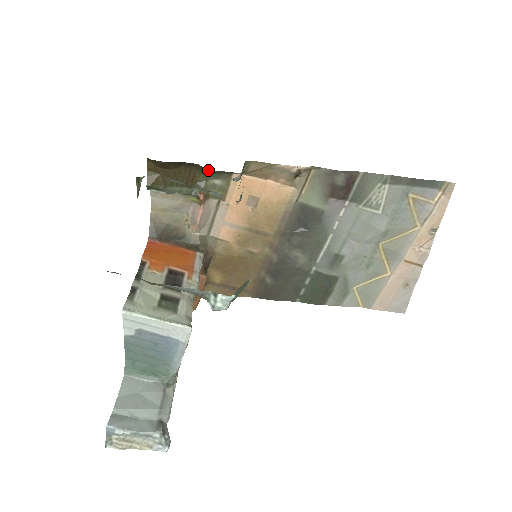
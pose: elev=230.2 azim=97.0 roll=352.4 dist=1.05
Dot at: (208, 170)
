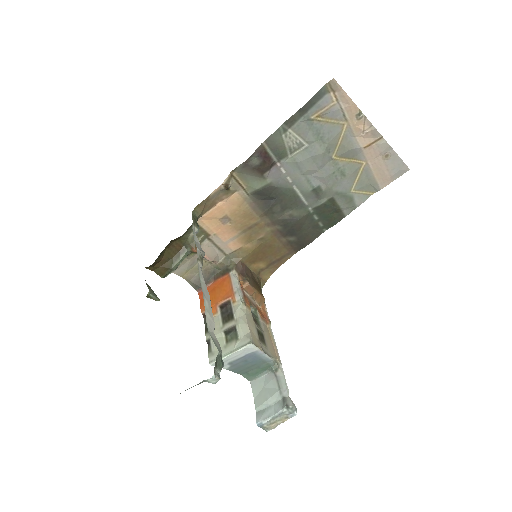
Dot at: (180, 237)
